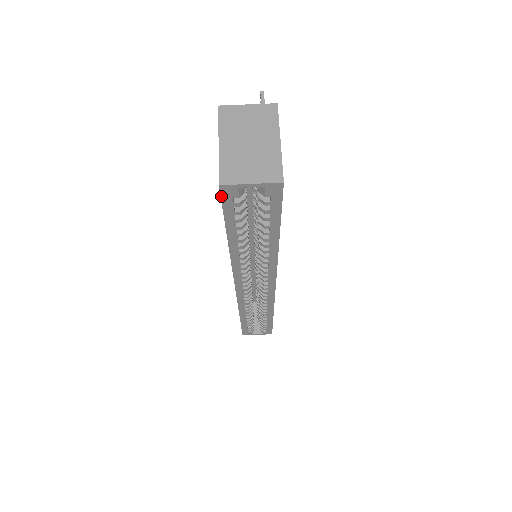
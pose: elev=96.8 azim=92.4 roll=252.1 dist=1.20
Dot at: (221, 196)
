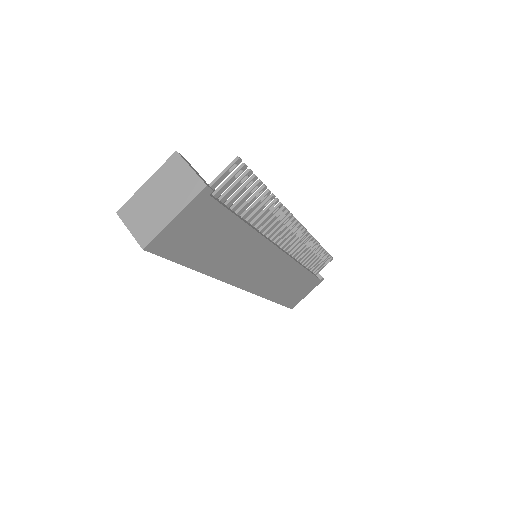
Dot at: occluded
